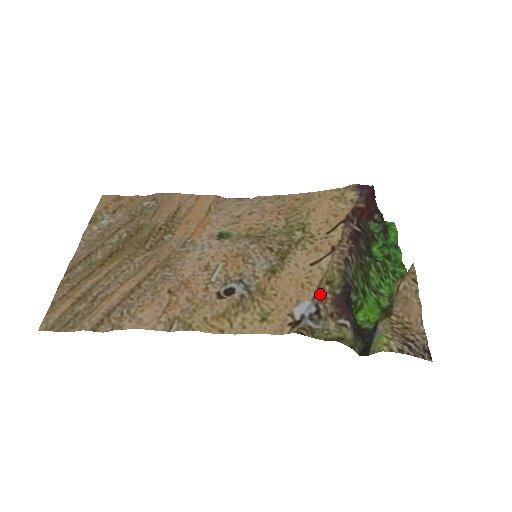
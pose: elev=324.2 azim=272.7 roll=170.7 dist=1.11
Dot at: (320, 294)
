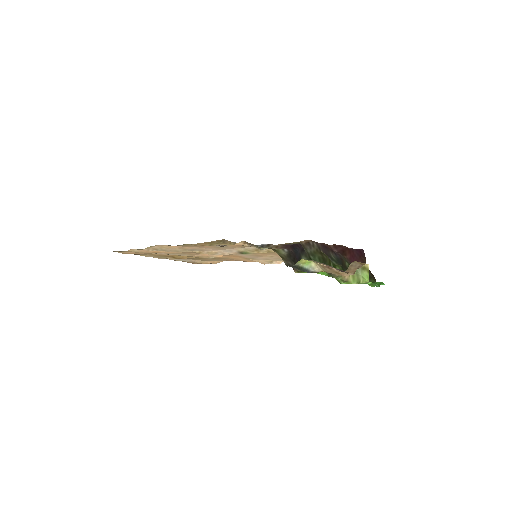
Dot at: occluded
